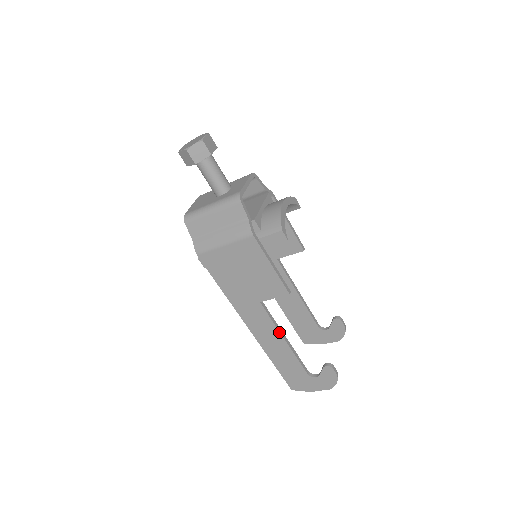
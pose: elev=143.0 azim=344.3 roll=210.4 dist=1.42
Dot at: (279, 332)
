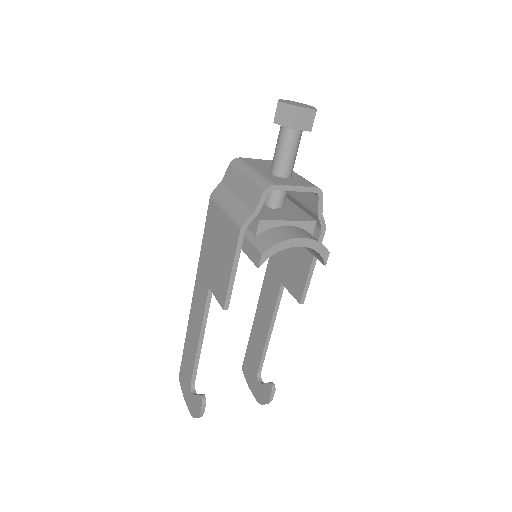
Dot at: (201, 327)
